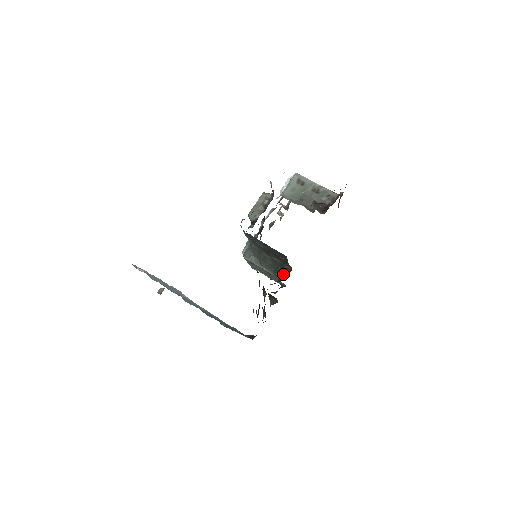
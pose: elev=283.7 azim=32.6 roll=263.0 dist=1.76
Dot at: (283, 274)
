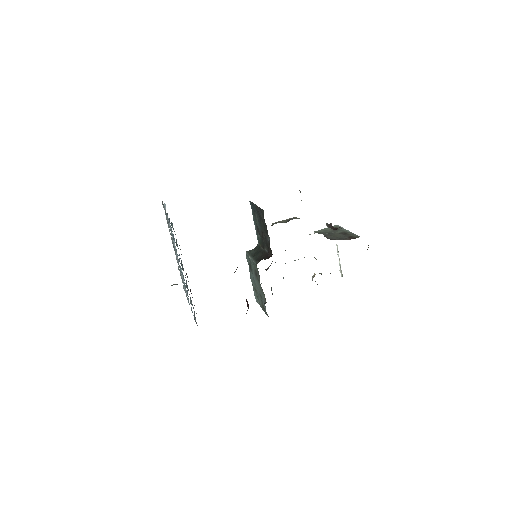
Dot at: occluded
